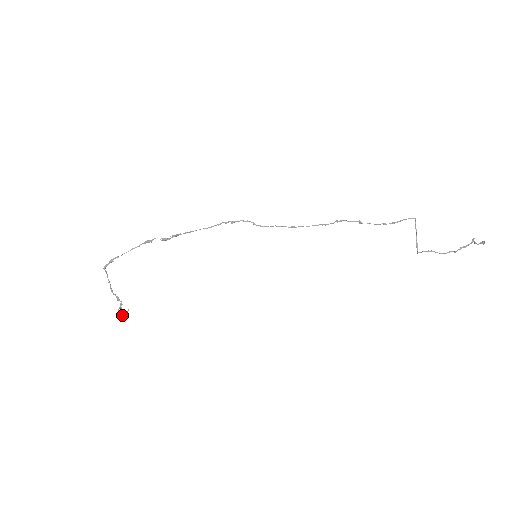
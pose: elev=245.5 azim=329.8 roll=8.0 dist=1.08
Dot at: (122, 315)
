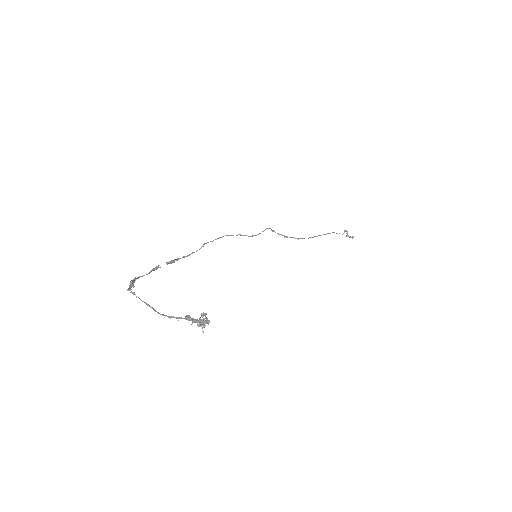
Dot at: (201, 316)
